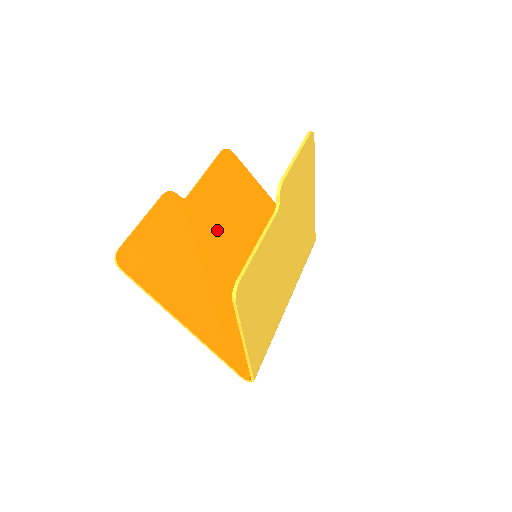
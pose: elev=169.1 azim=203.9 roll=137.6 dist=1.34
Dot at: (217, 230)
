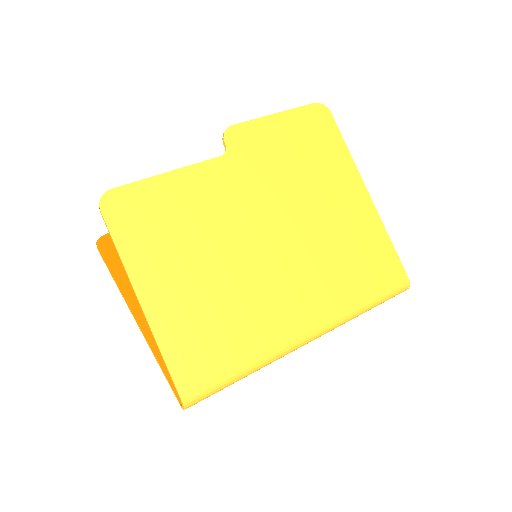
Dot at: occluded
